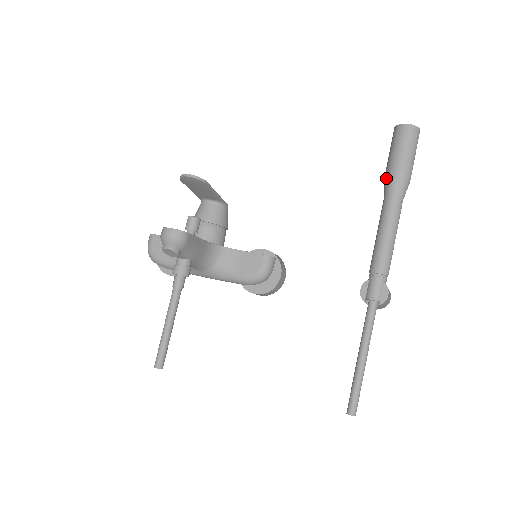
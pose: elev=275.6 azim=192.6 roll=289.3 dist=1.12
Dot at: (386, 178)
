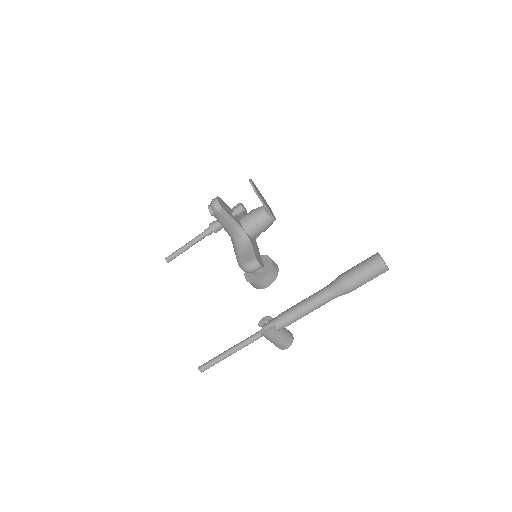
Dot at: (339, 275)
